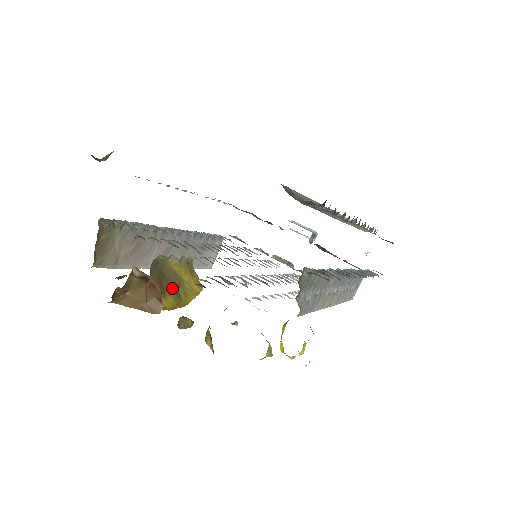
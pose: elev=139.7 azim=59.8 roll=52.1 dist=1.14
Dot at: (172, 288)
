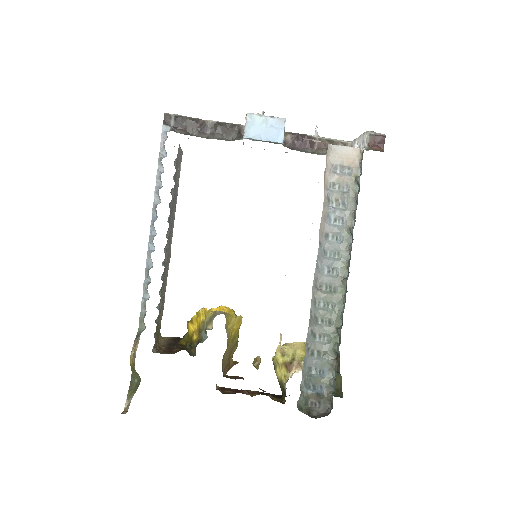
Dot at: (233, 349)
